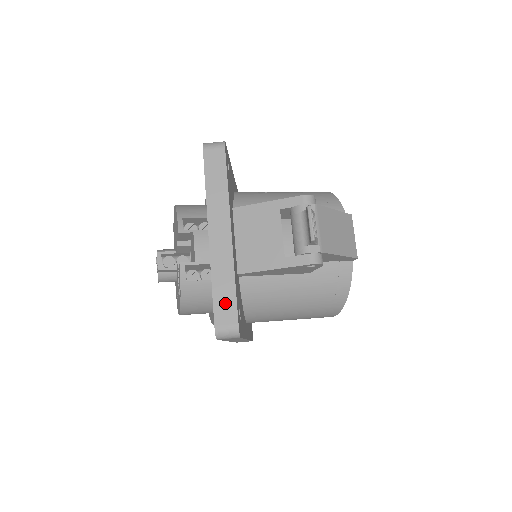
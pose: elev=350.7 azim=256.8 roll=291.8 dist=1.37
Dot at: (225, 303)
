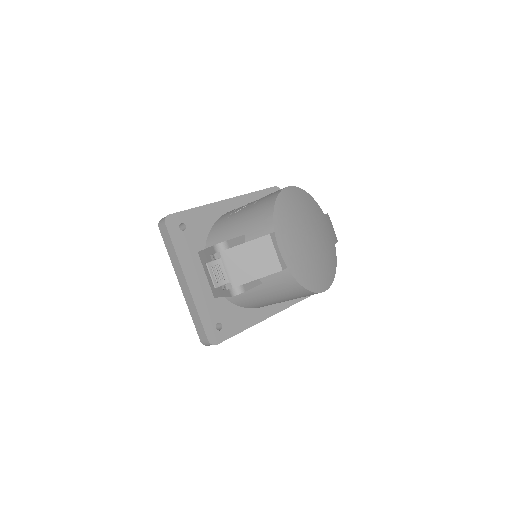
Dot at: (199, 327)
